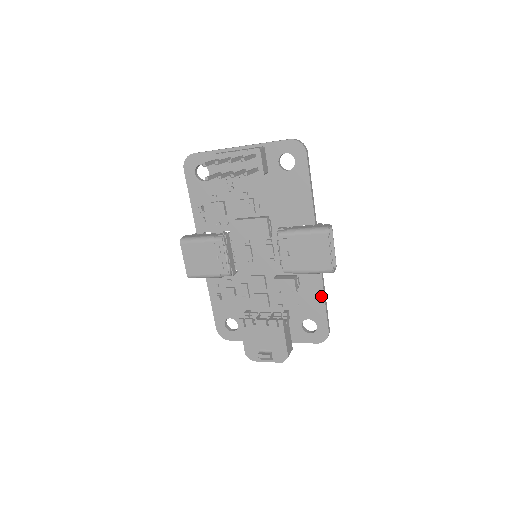
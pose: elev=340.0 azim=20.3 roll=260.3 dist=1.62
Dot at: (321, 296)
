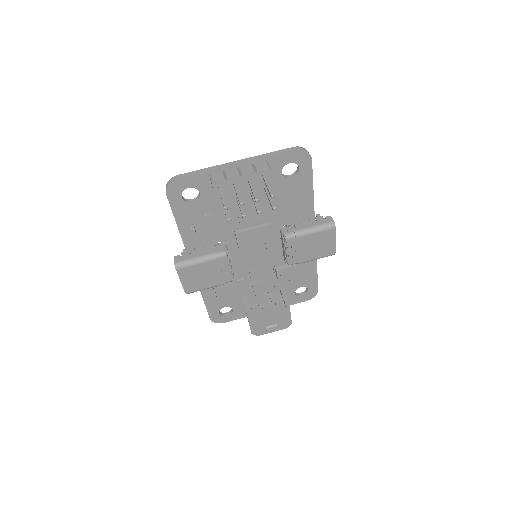
Dot at: (314, 268)
